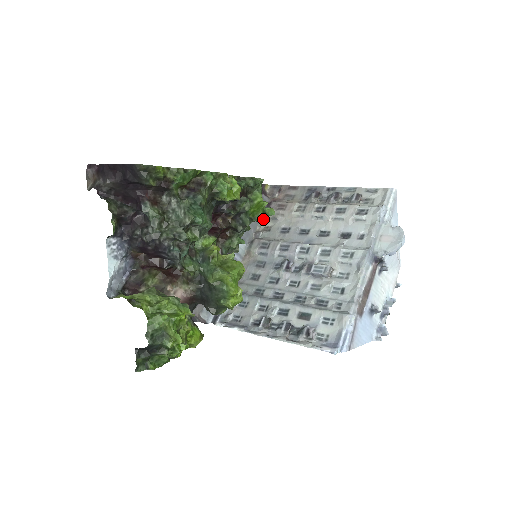
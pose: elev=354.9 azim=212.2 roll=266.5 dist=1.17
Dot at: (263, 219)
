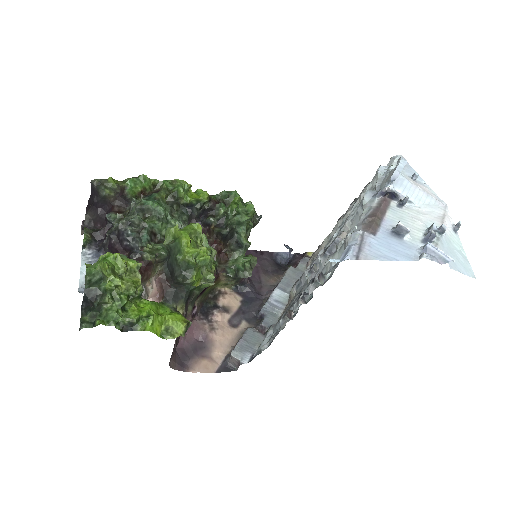
Dot at: (245, 215)
